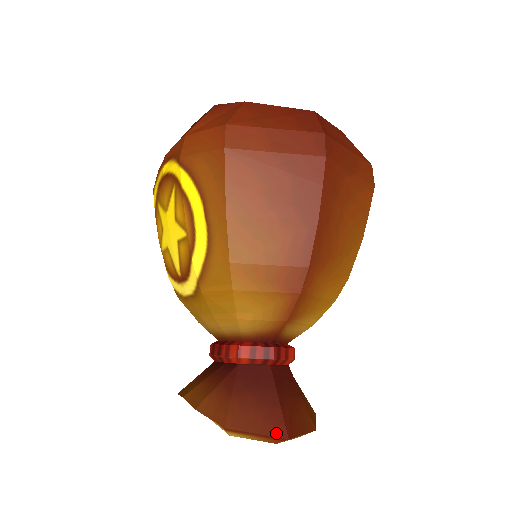
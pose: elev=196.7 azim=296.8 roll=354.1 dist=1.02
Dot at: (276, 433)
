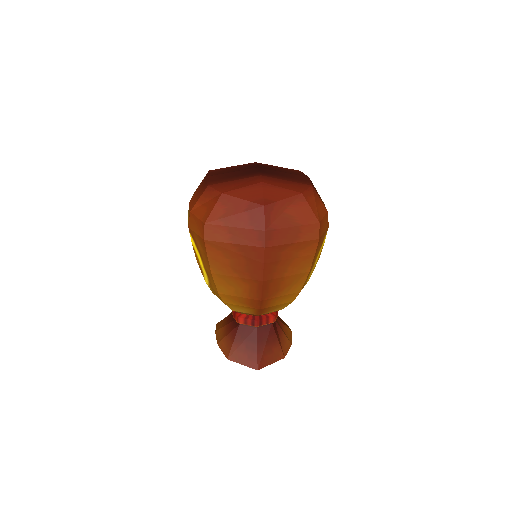
Dot at: (252, 366)
